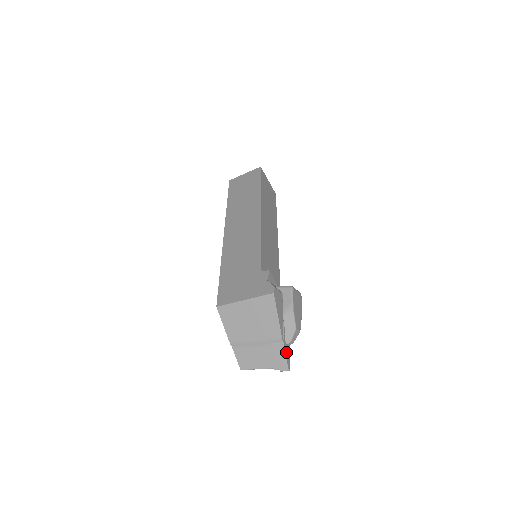
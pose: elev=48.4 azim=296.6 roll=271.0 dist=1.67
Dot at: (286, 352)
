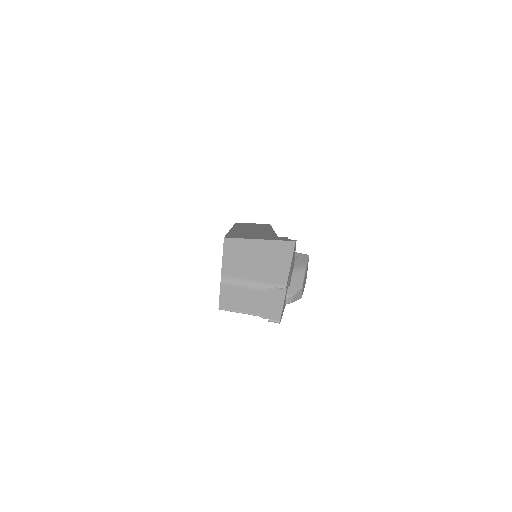
Dot at: (284, 303)
